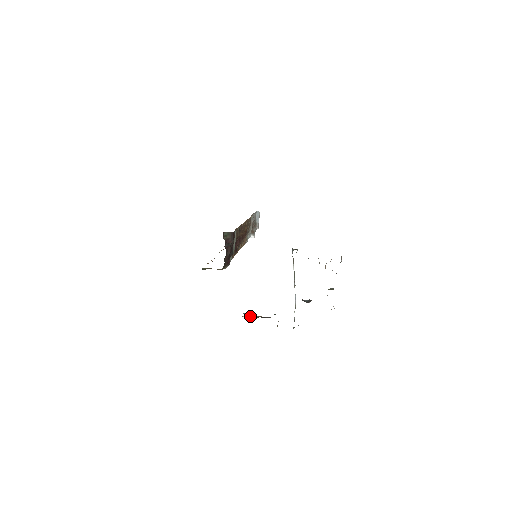
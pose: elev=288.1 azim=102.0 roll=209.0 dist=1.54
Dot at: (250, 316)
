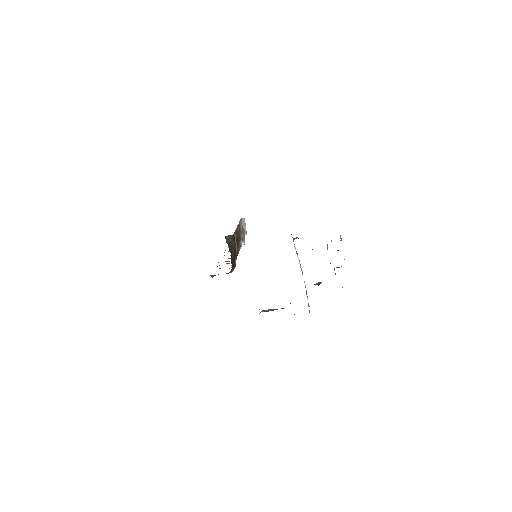
Dot at: (266, 311)
